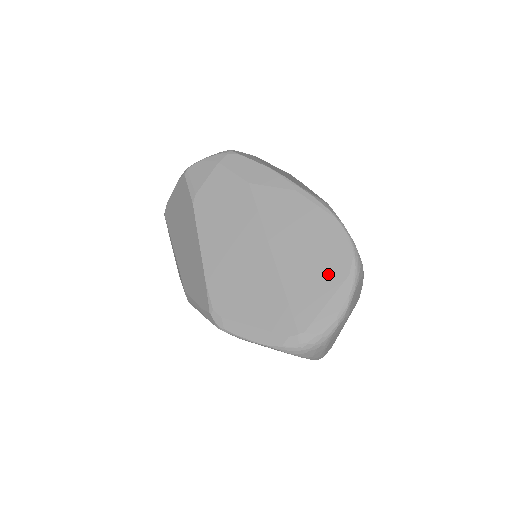
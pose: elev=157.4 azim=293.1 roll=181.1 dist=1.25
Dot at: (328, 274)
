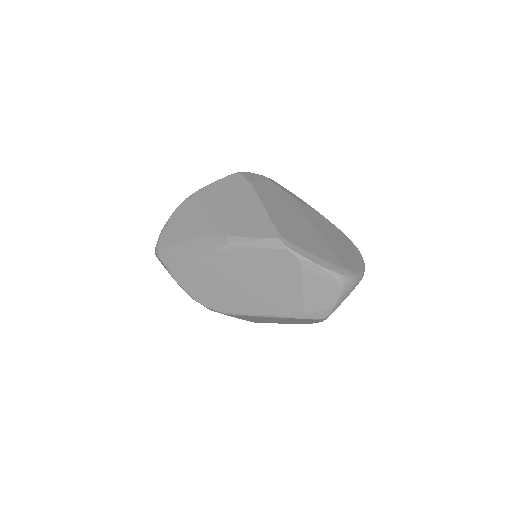
Dot at: (351, 252)
